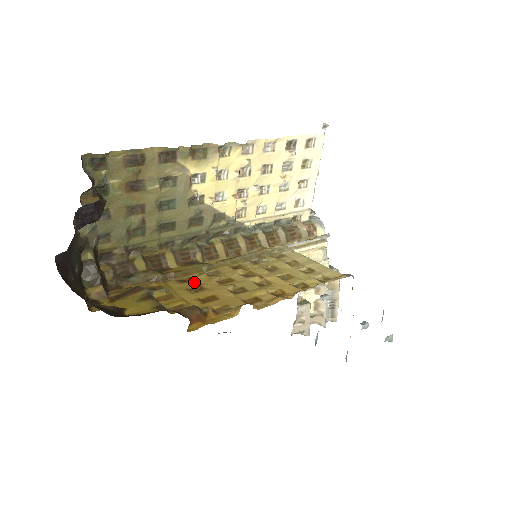
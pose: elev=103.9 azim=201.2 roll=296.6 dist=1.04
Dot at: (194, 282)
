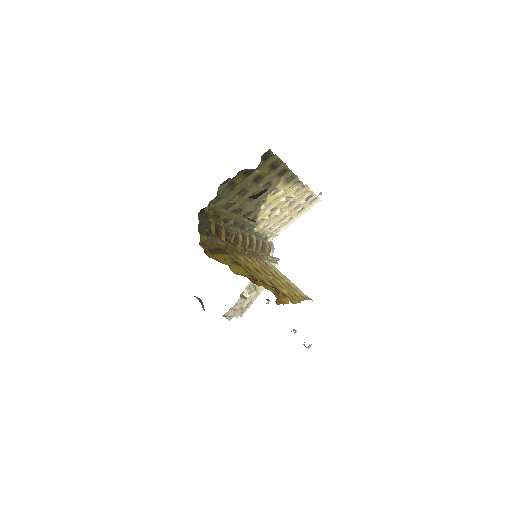
Dot at: (242, 261)
